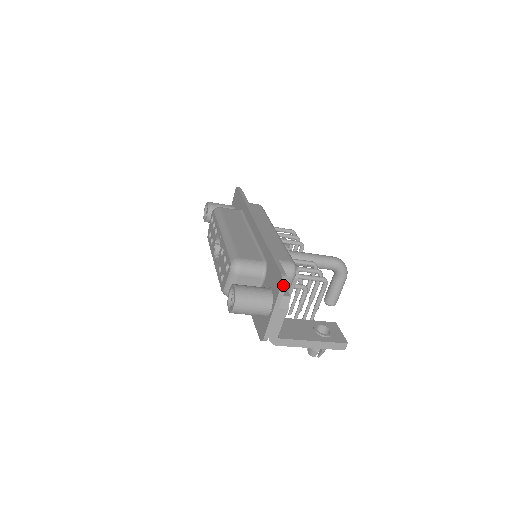
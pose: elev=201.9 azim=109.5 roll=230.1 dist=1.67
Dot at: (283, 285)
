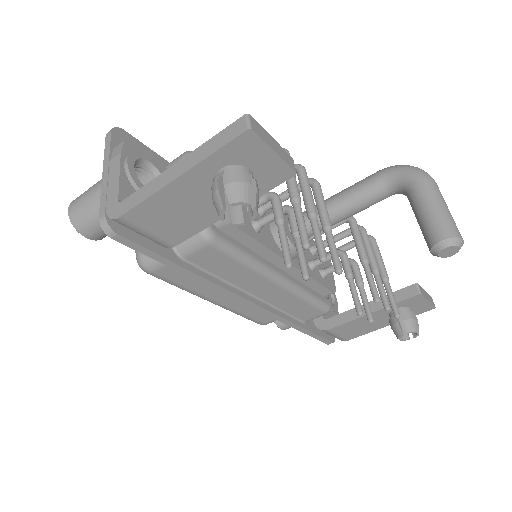
Dot at: (108, 133)
